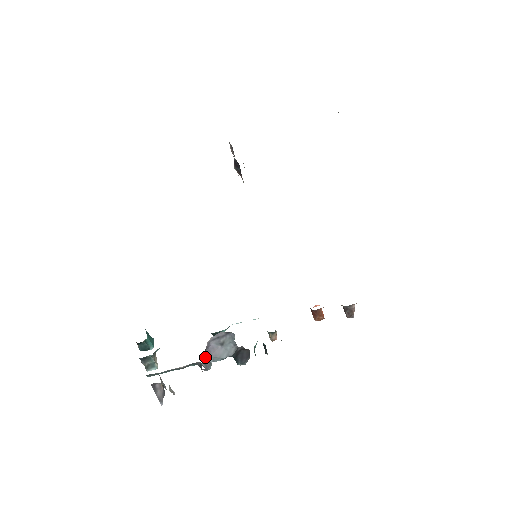
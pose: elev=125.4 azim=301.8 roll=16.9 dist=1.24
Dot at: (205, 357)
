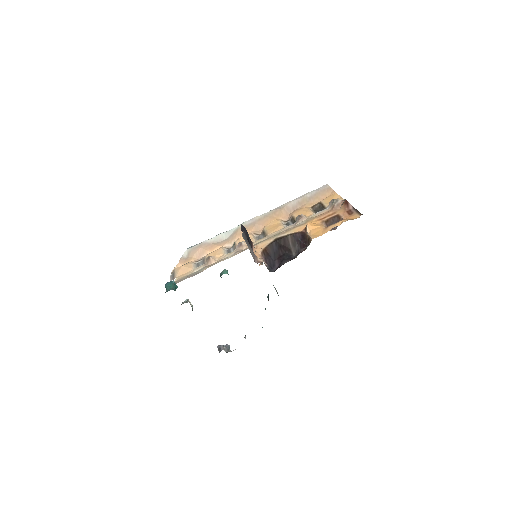
Dot at: occluded
